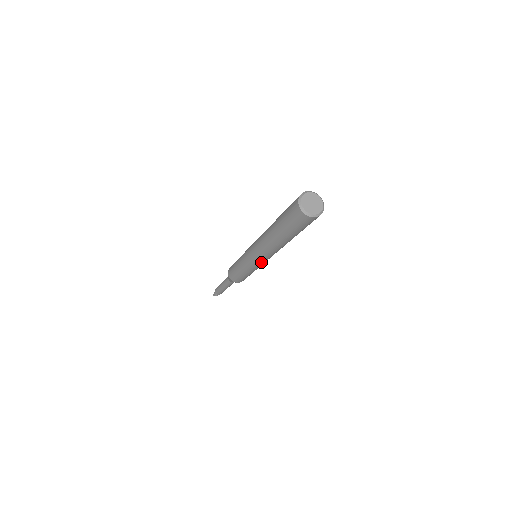
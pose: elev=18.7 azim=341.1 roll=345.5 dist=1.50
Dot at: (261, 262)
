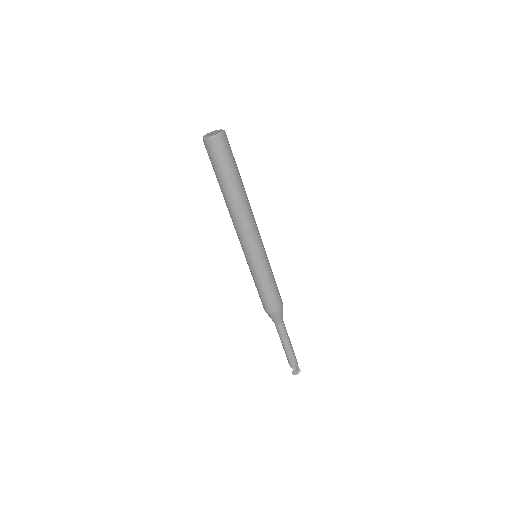
Dot at: (250, 250)
